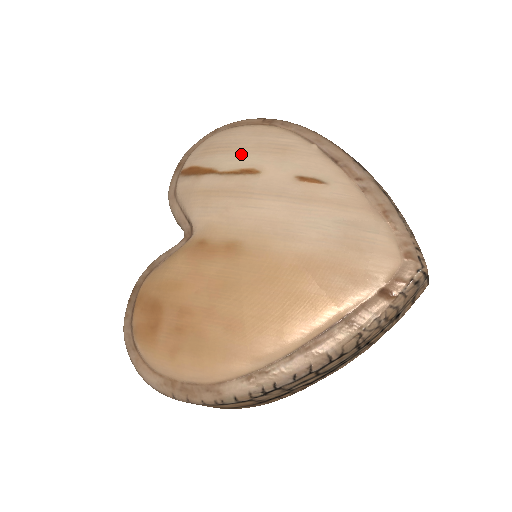
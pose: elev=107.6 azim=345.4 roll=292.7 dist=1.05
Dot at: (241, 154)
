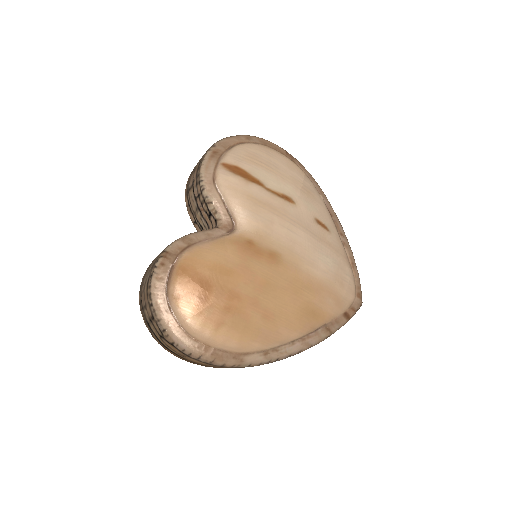
Dot at: (282, 180)
